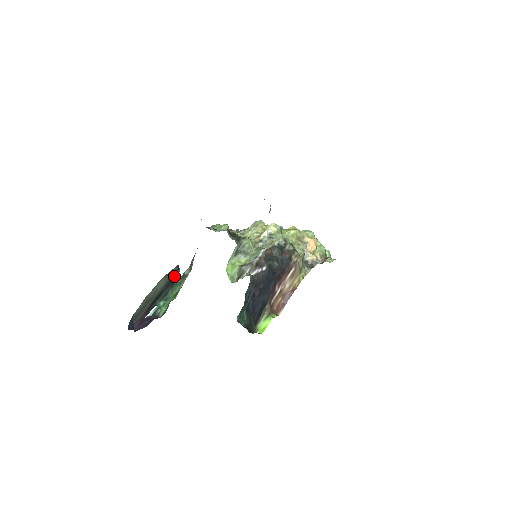
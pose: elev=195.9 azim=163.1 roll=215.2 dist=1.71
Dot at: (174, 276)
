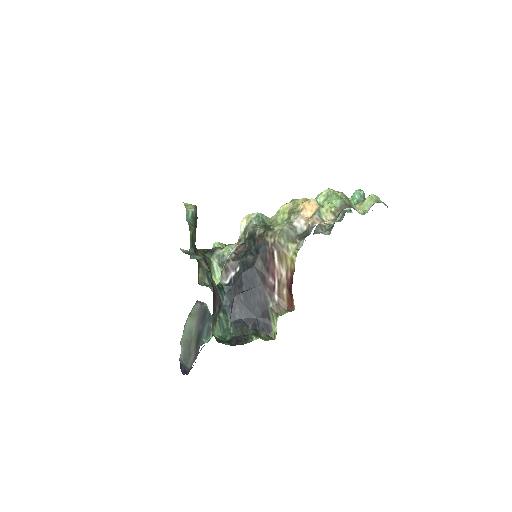
Dot at: (204, 311)
